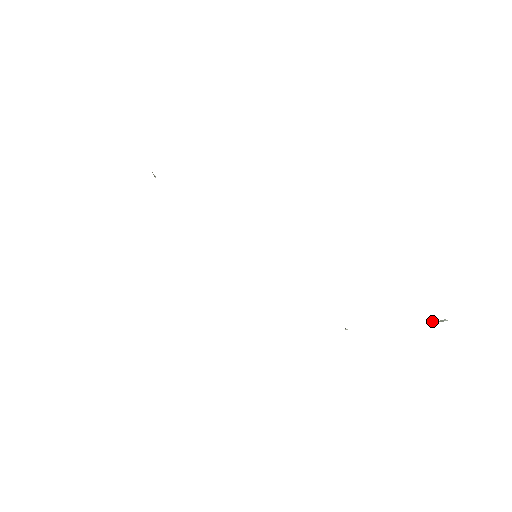
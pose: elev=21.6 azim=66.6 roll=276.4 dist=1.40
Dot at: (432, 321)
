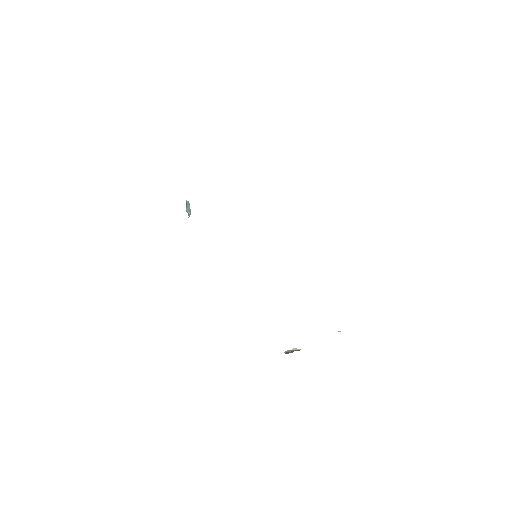
Dot at: (295, 348)
